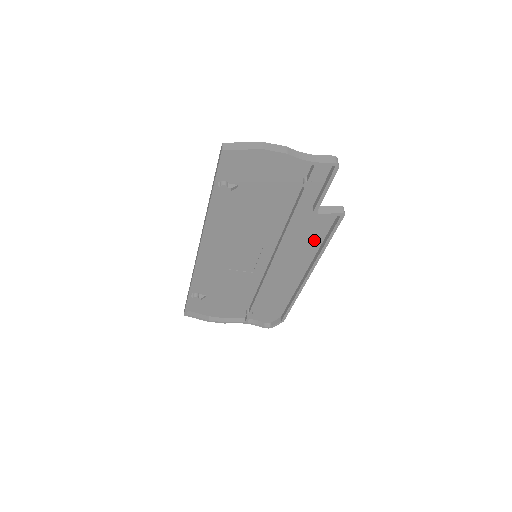
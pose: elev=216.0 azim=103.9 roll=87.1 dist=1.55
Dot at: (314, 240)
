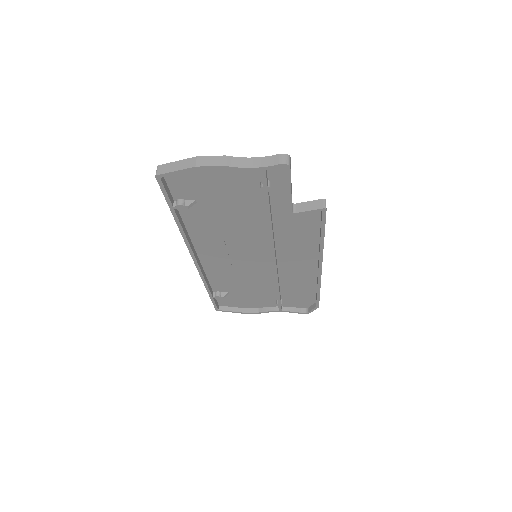
Dot at: (309, 235)
